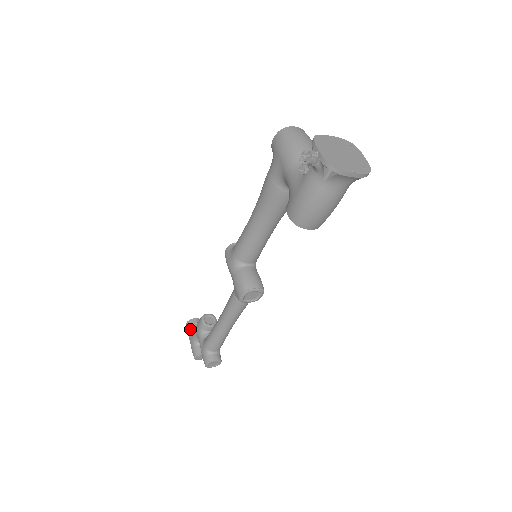
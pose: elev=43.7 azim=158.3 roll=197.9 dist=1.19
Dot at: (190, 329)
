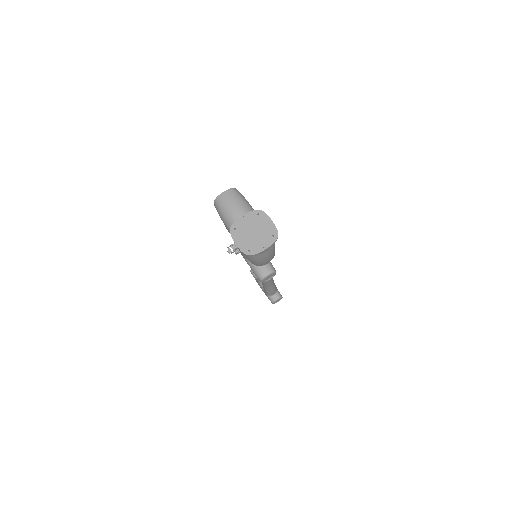
Dot at: (254, 277)
